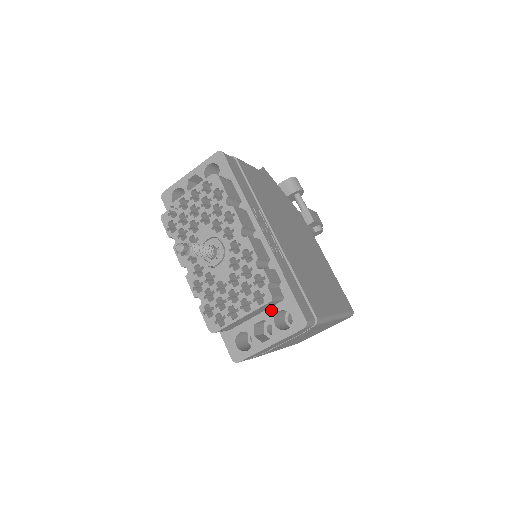
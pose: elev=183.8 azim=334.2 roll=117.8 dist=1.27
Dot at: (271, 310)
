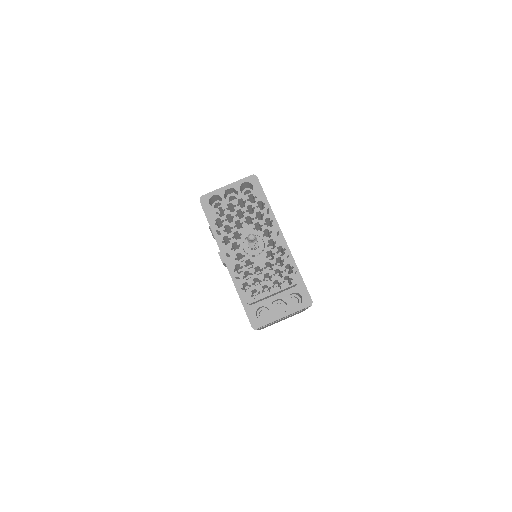
Dot at: (287, 292)
